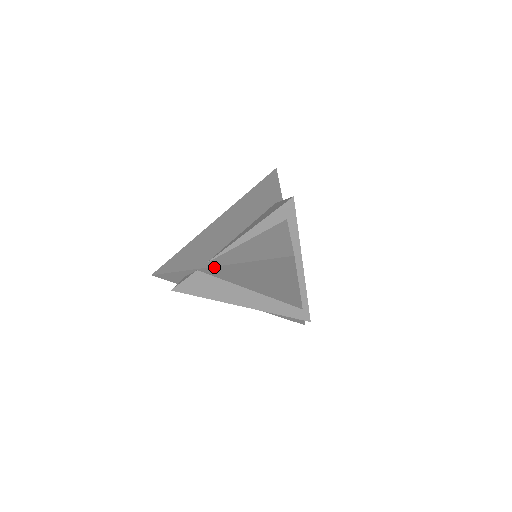
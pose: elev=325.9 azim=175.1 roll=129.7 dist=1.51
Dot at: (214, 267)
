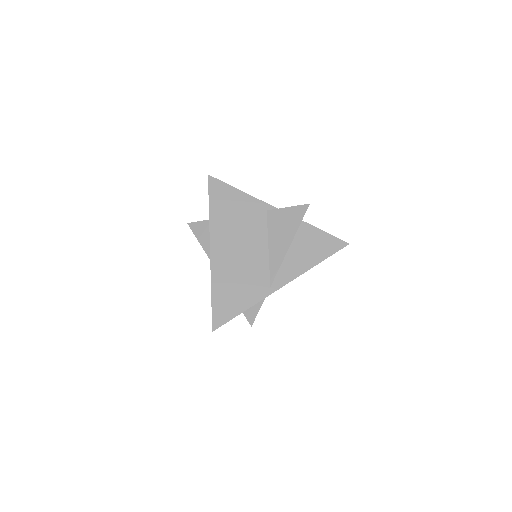
Dot at: occluded
